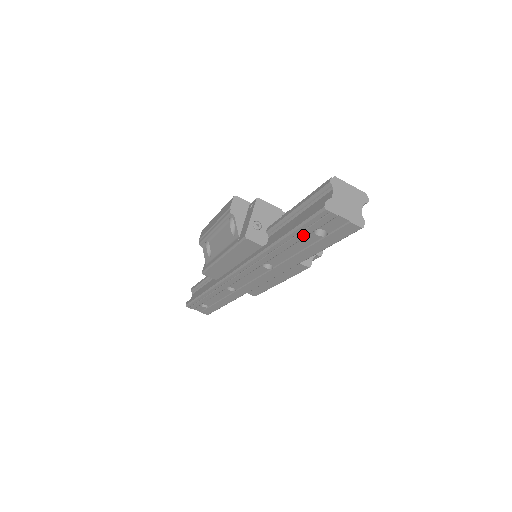
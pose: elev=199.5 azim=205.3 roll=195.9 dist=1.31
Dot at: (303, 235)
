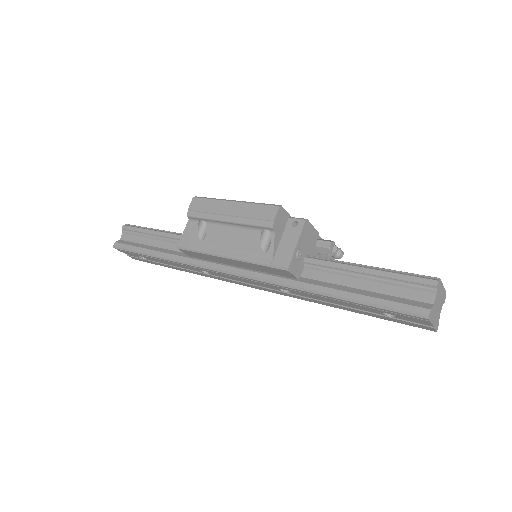
Dot at: (369, 308)
